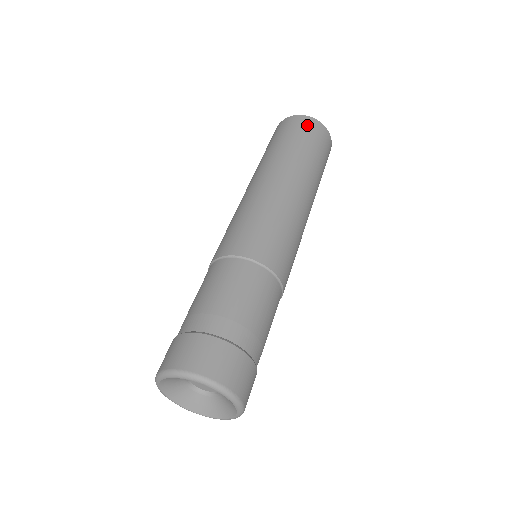
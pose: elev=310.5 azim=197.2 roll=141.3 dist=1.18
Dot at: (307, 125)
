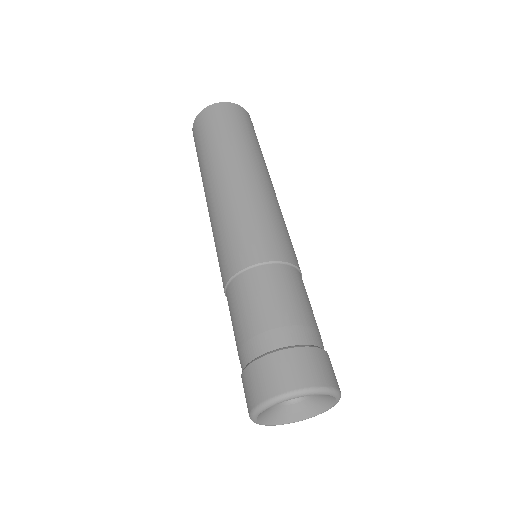
Dot at: (230, 112)
